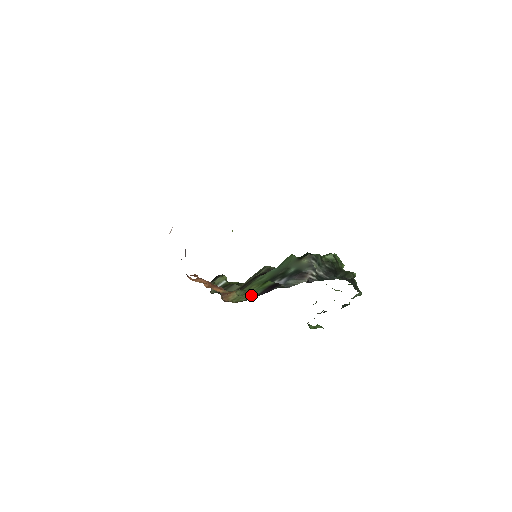
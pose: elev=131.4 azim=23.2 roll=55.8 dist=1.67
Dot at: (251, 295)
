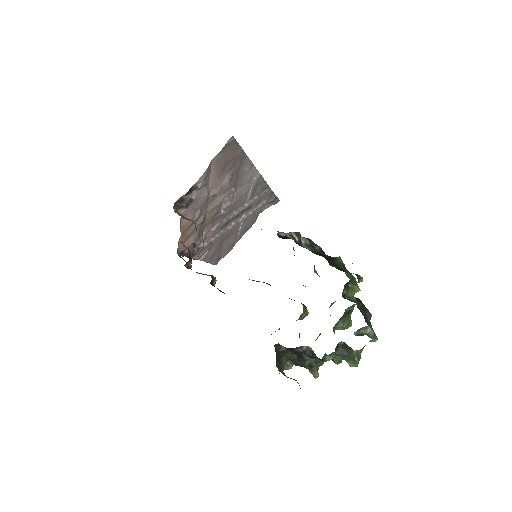
Dot at: occluded
